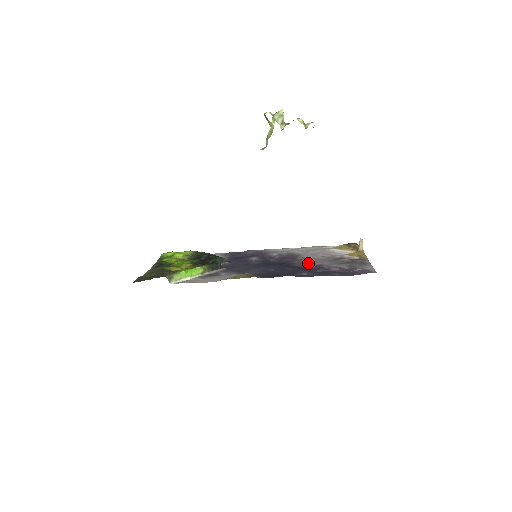
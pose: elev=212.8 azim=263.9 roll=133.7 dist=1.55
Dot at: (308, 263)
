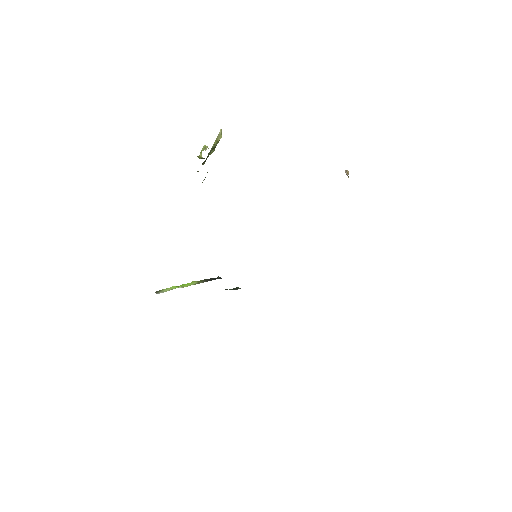
Dot at: occluded
